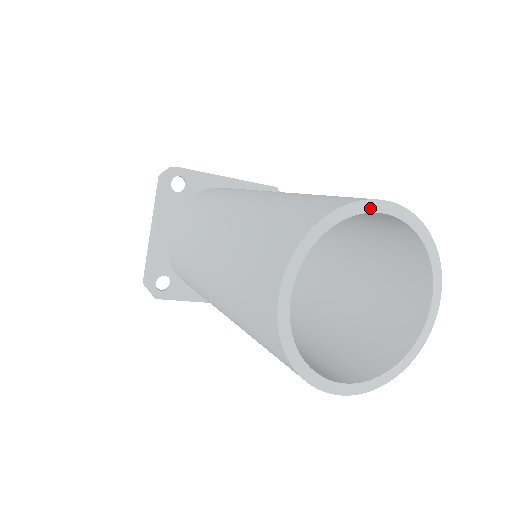
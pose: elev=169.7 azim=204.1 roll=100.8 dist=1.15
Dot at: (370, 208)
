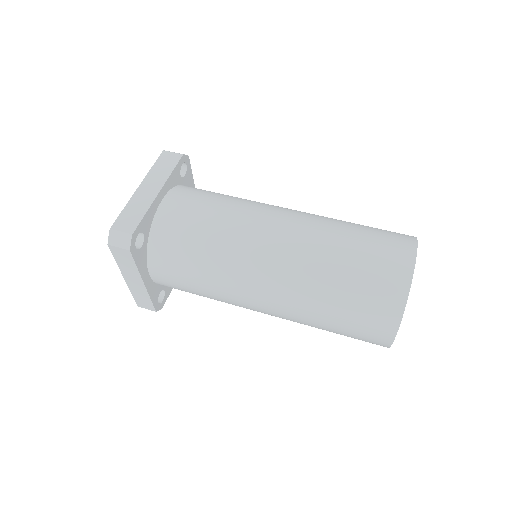
Dot at: (413, 272)
